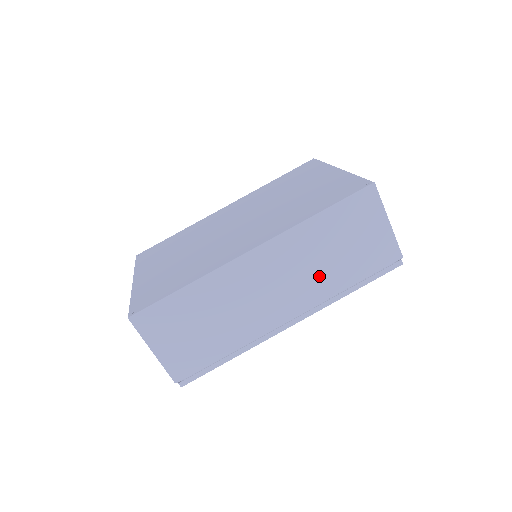
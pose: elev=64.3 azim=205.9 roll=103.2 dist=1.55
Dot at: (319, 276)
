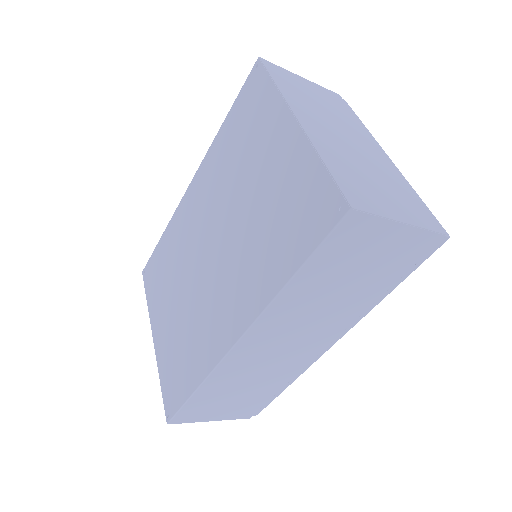
Dot at: (336, 310)
